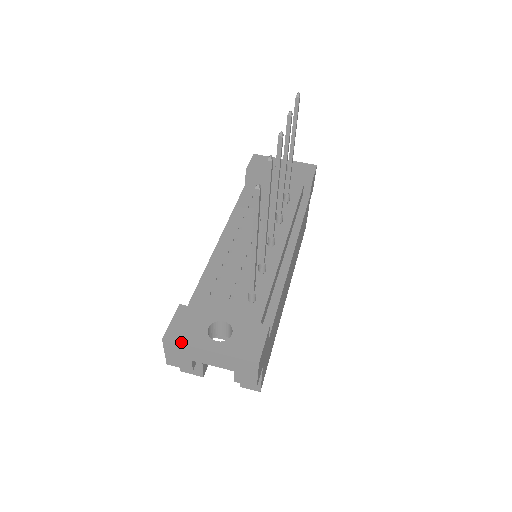
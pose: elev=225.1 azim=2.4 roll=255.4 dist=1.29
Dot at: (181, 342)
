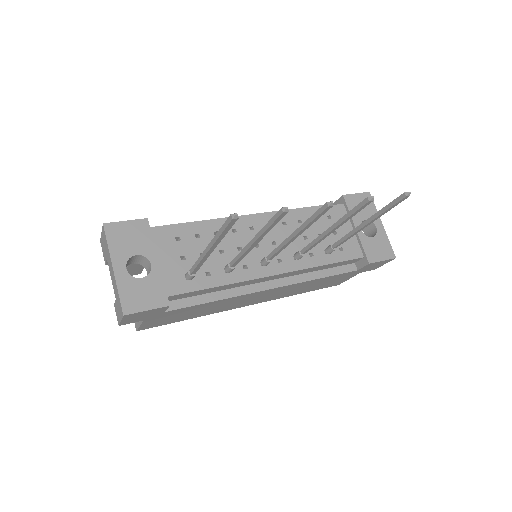
Dot at: (109, 240)
